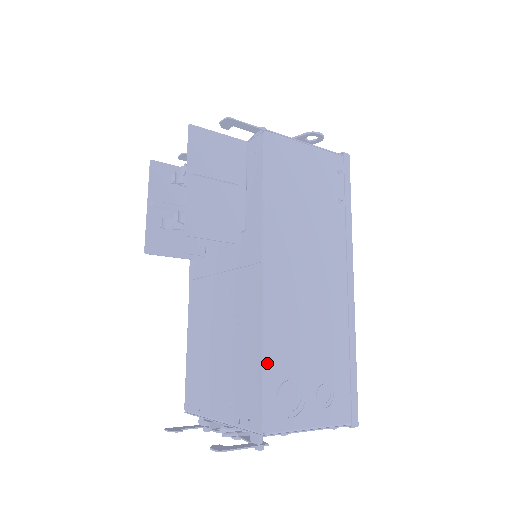
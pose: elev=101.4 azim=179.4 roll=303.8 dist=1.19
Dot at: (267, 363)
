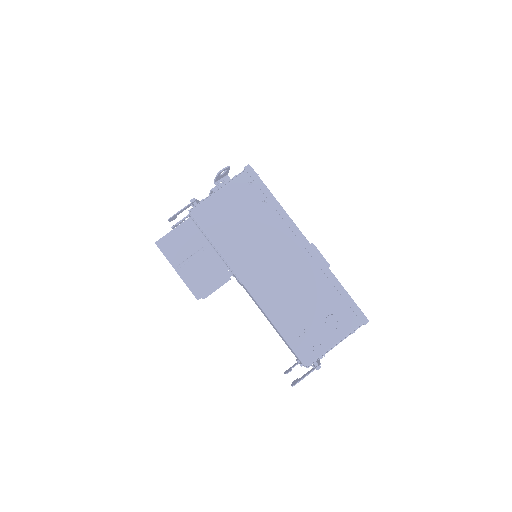
Dot at: (282, 333)
